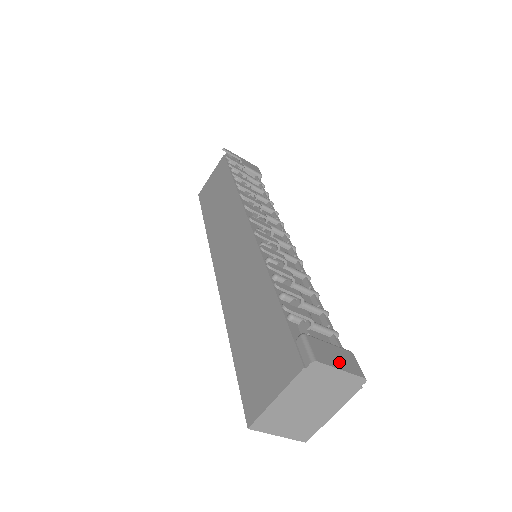
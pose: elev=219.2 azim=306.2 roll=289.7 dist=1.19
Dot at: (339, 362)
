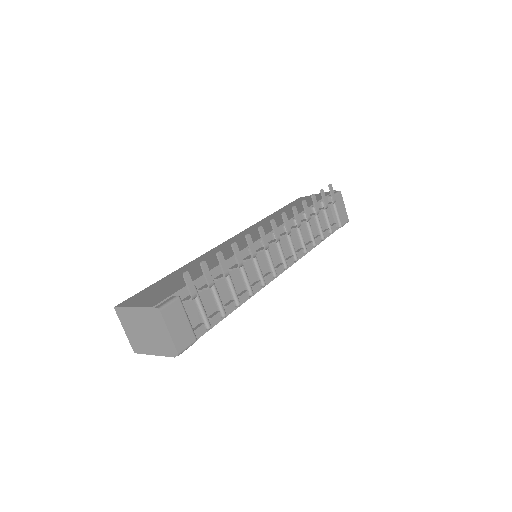
Dot at: (175, 329)
